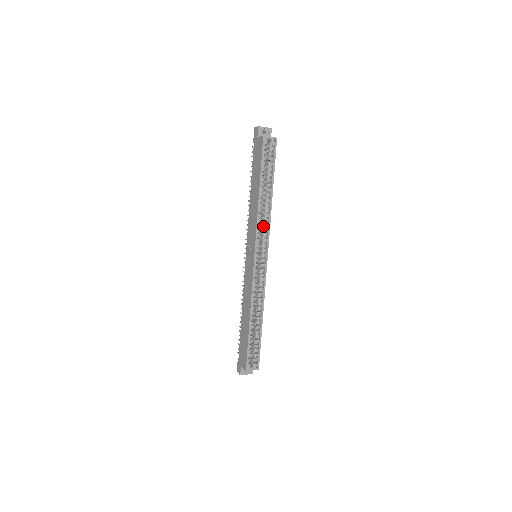
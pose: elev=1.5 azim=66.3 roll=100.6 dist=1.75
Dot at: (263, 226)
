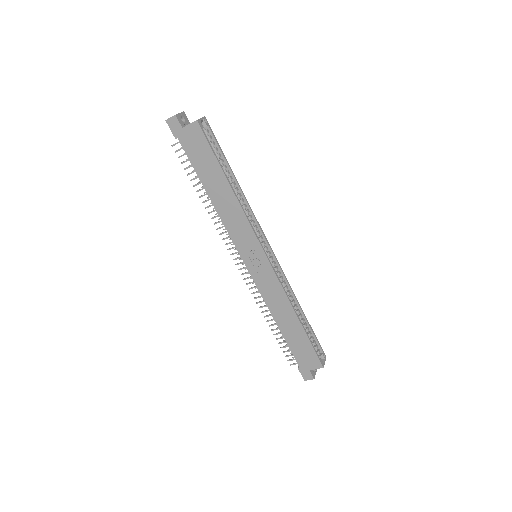
Dot at: (249, 219)
